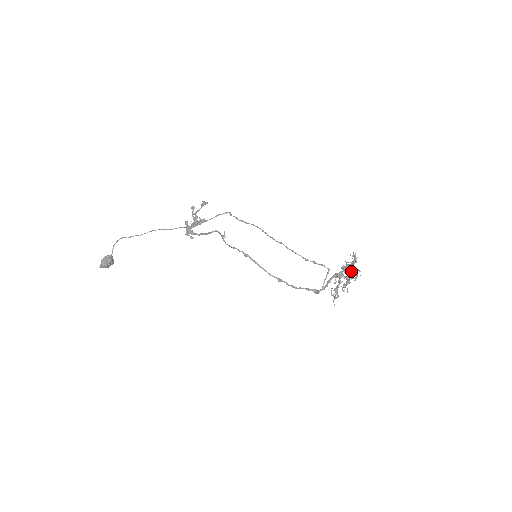
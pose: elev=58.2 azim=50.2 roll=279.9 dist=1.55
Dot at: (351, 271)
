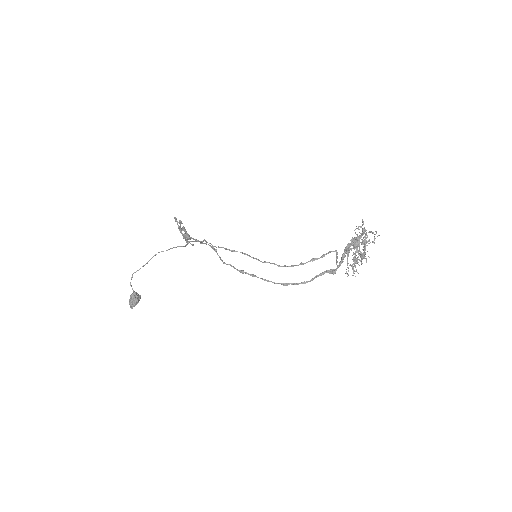
Dot at: (360, 251)
